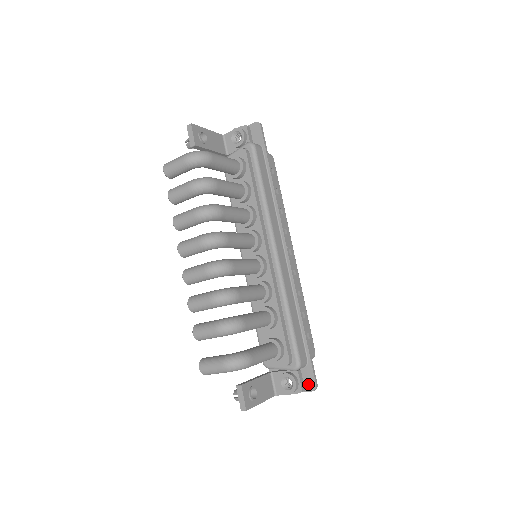
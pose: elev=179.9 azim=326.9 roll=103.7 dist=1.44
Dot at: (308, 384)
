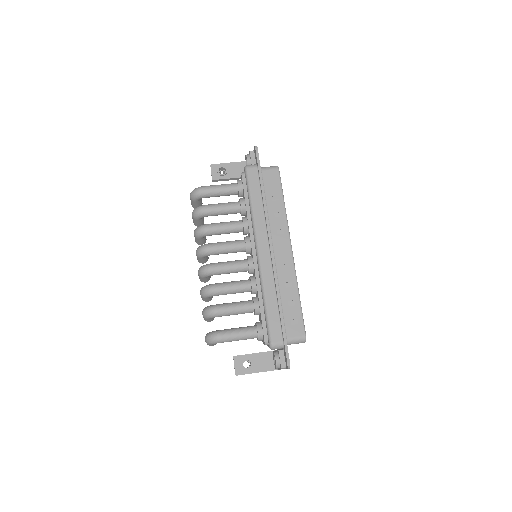
Dot at: (286, 362)
